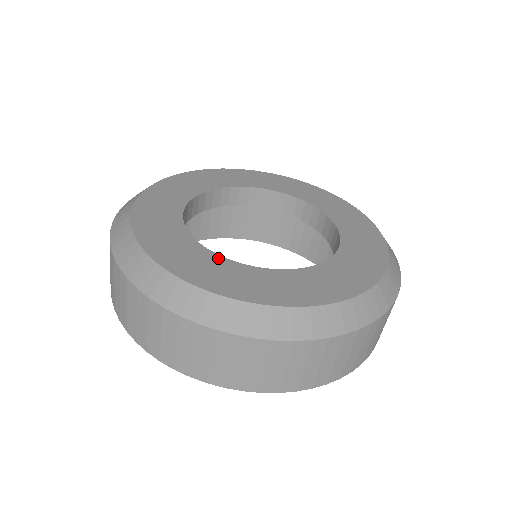
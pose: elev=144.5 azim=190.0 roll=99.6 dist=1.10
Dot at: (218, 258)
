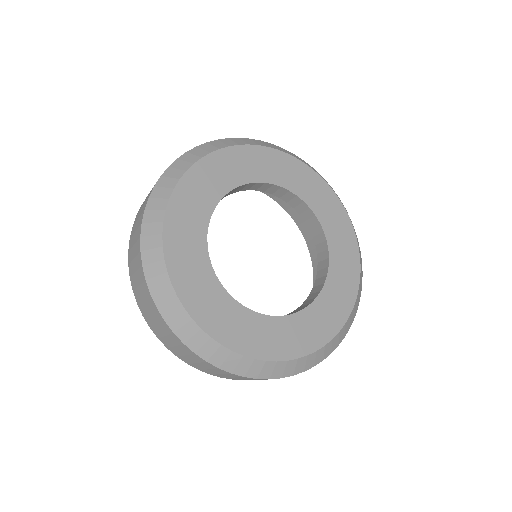
Dot at: (220, 289)
